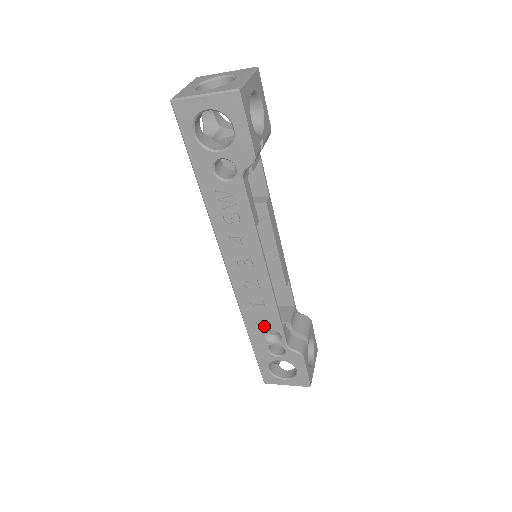
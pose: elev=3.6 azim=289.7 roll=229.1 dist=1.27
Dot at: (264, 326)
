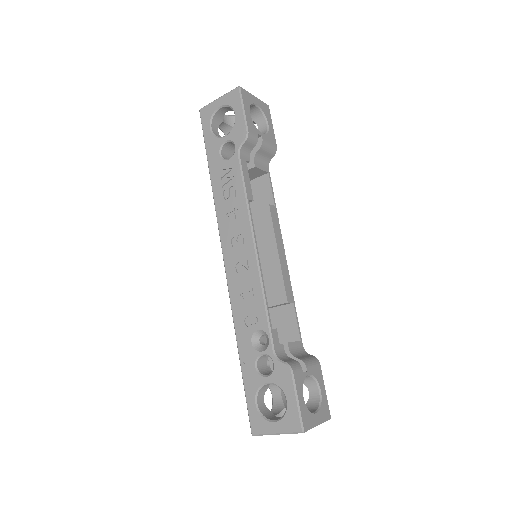
Dot at: (252, 326)
